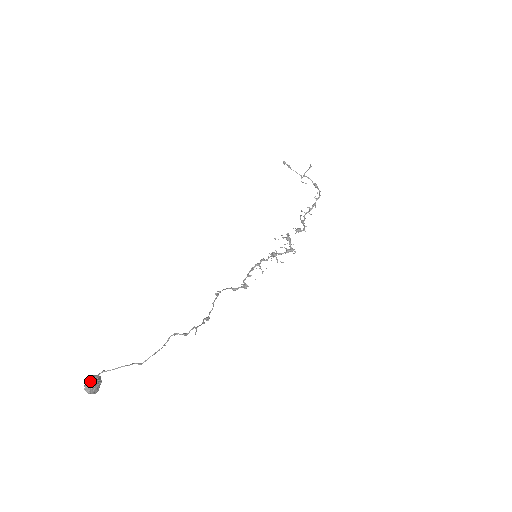
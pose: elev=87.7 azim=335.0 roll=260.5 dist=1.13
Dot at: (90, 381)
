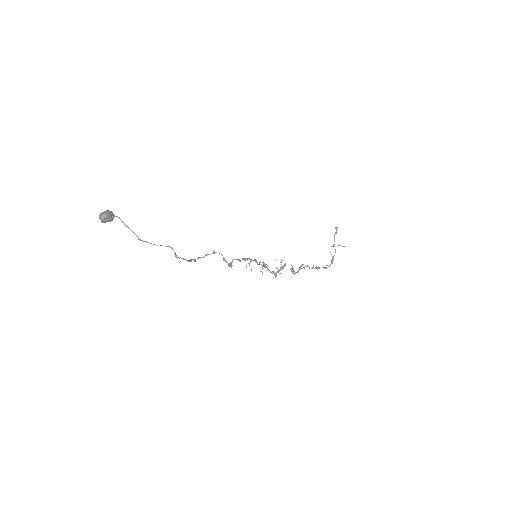
Dot at: (108, 215)
